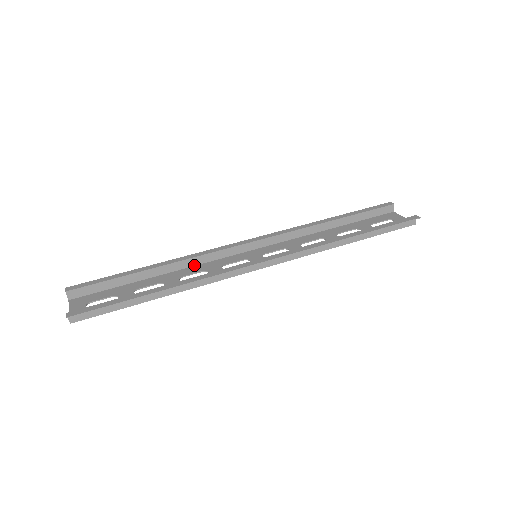
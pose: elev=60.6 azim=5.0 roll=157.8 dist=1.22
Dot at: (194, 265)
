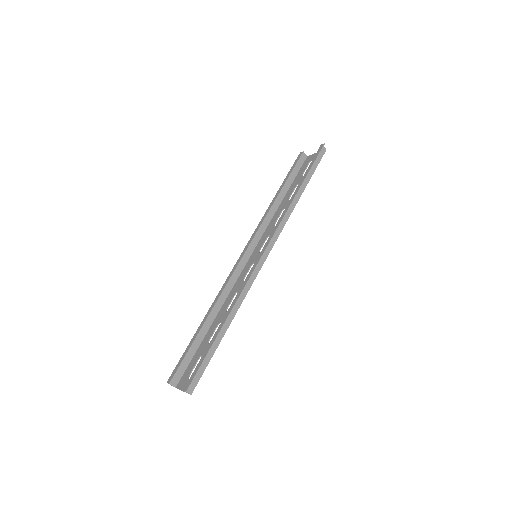
Dot at: (226, 297)
